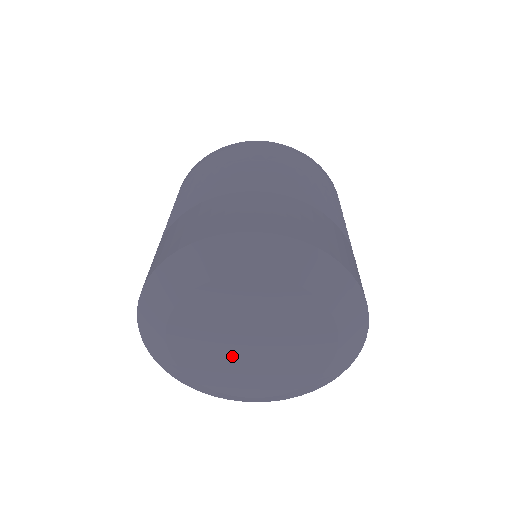
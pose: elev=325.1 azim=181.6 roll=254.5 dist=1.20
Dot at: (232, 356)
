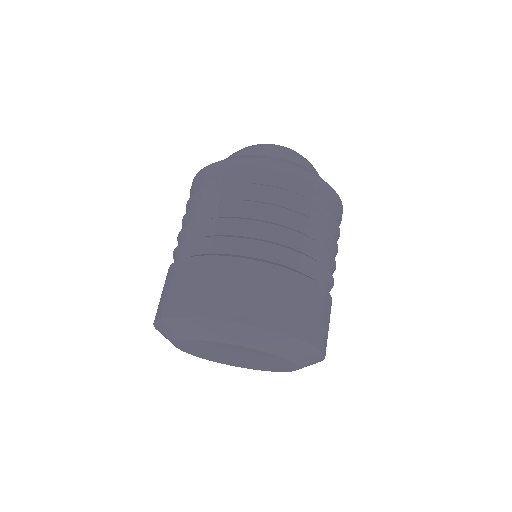
Dot at: (235, 360)
